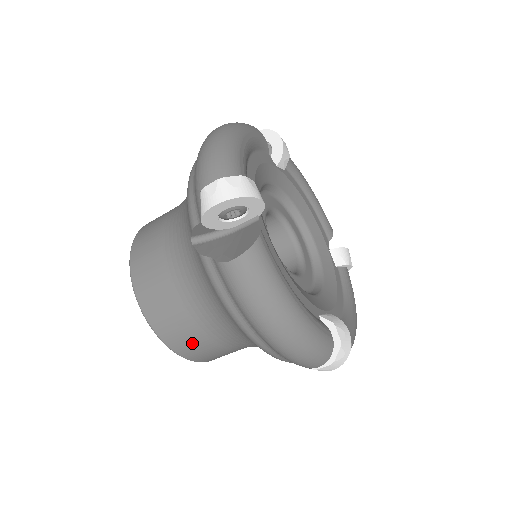
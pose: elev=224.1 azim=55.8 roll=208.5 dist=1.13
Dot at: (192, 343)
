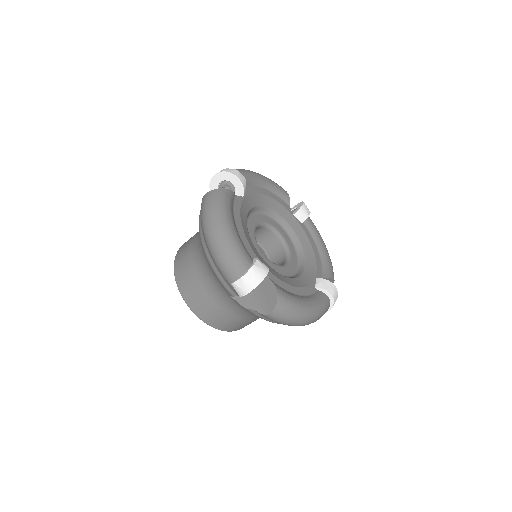
Dot at: (188, 281)
